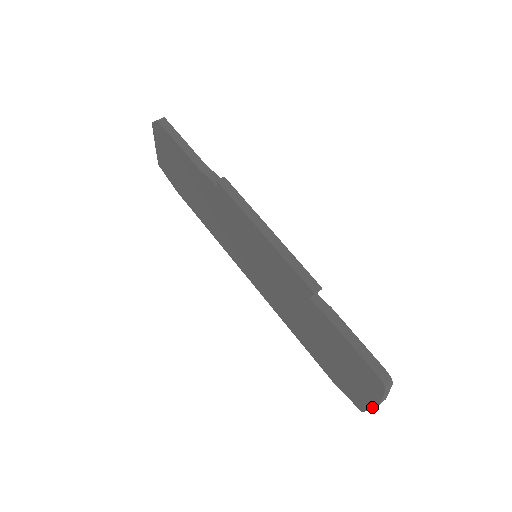
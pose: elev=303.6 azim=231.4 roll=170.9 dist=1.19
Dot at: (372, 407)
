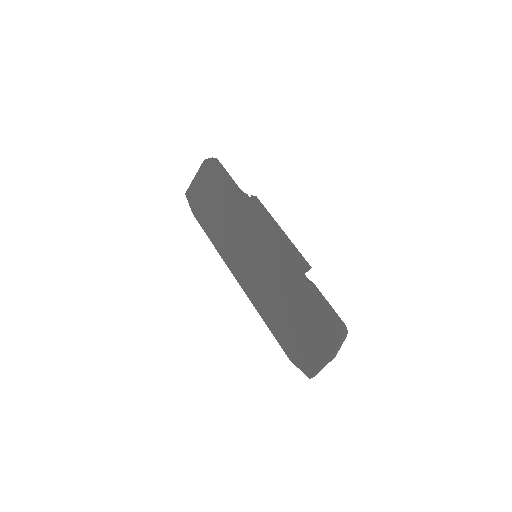
Dot at: (323, 365)
